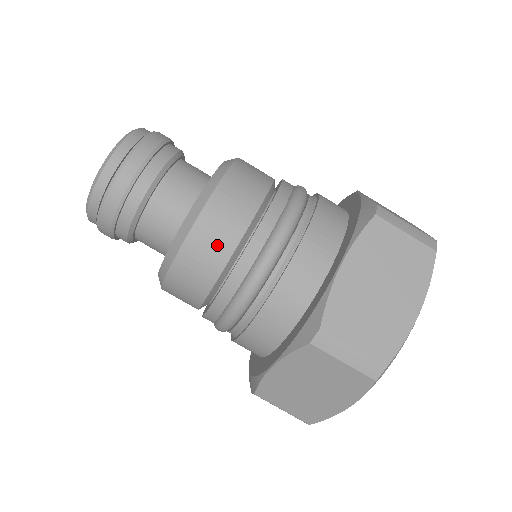
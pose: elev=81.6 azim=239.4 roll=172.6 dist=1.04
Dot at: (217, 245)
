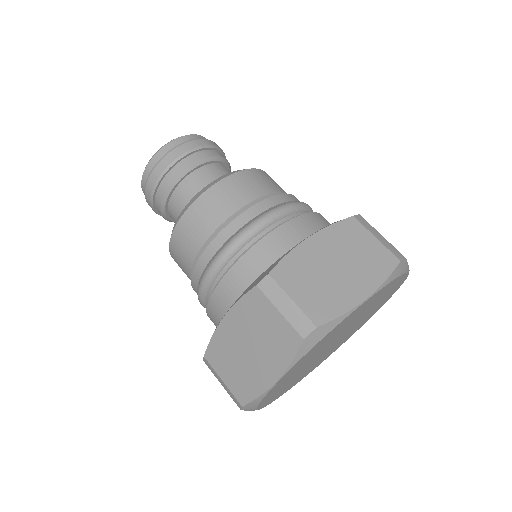
Dot at: (272, 183)
